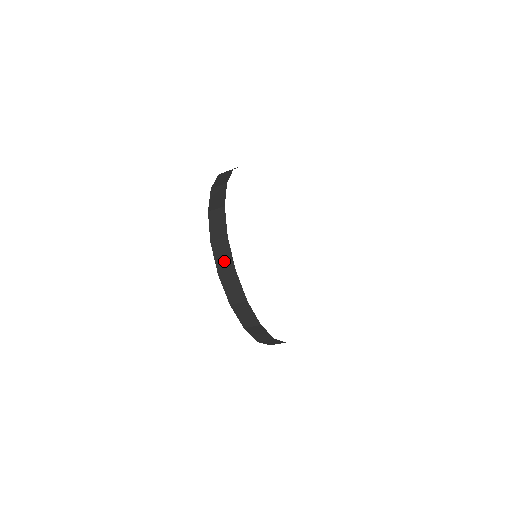
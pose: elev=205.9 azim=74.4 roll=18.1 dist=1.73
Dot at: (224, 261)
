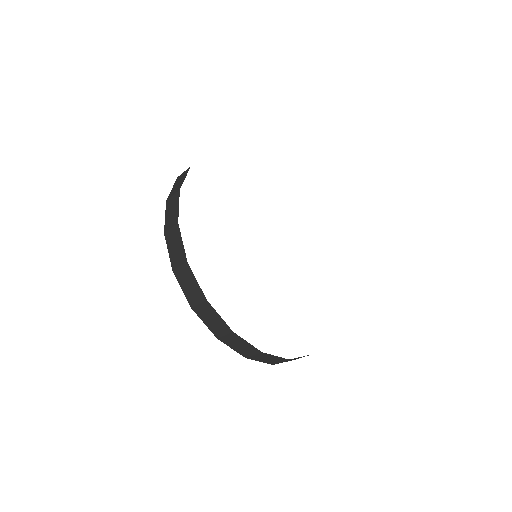
Dot at: (244, 349)
